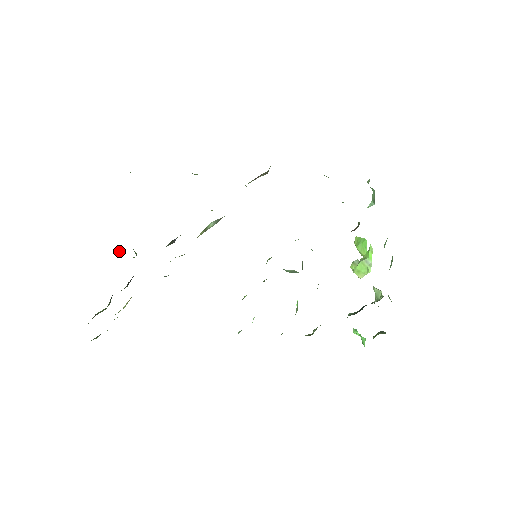
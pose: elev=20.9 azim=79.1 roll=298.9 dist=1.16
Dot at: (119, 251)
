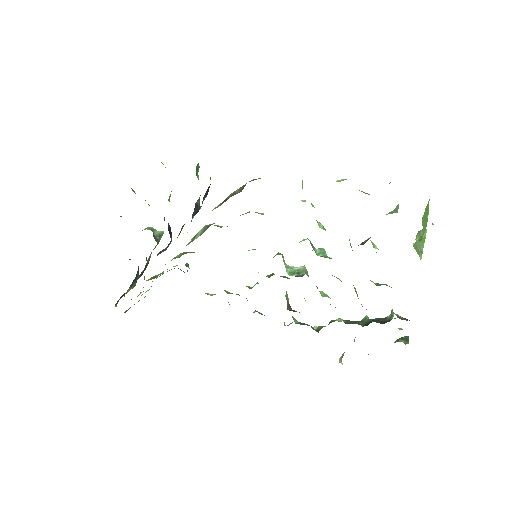
Dot at: occluded
